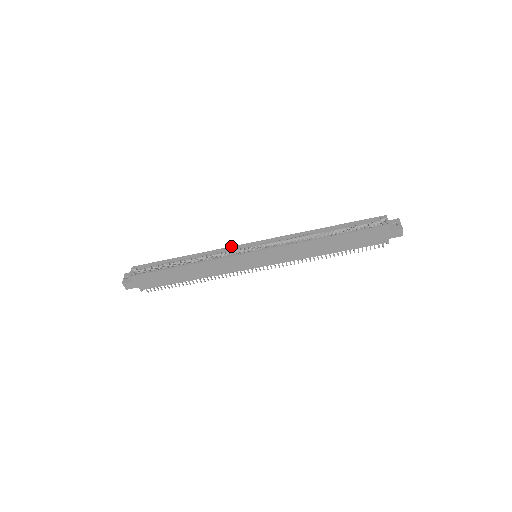
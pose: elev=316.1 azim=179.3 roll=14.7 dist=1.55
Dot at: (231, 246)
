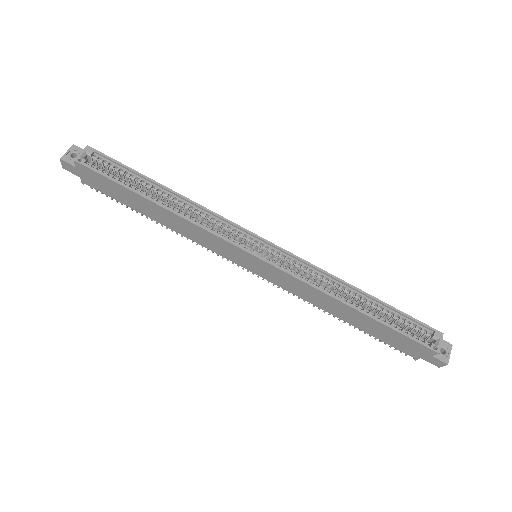
Dot at: occluded
